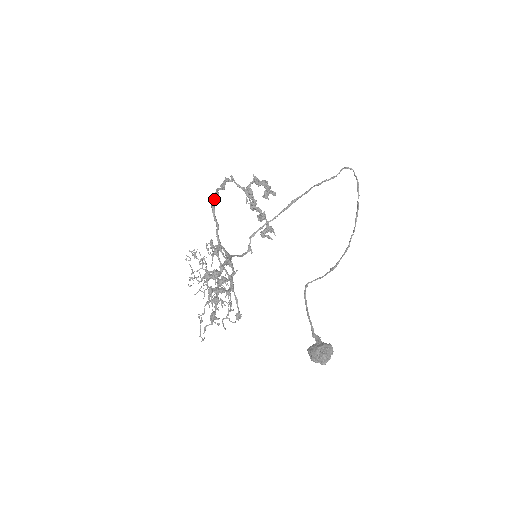
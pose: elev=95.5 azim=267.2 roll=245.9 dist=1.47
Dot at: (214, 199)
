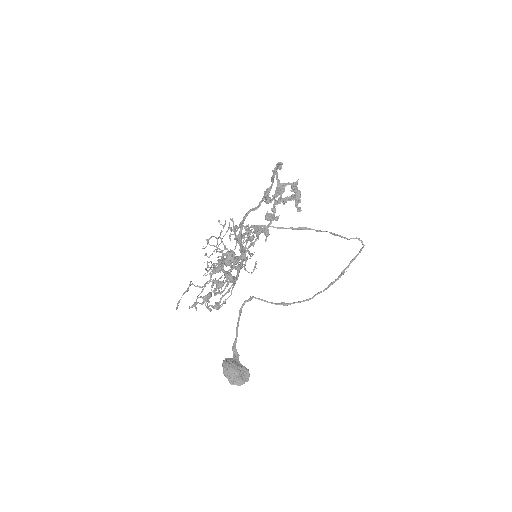
Dot at: (273, 182)
